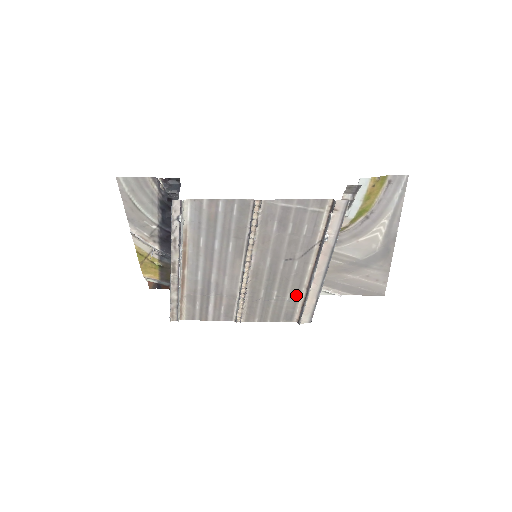
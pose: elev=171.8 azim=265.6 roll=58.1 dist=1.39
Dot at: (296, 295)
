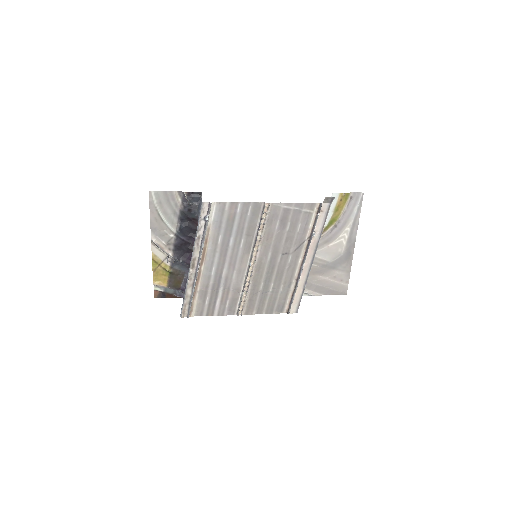
Dot at: (288, 287)
